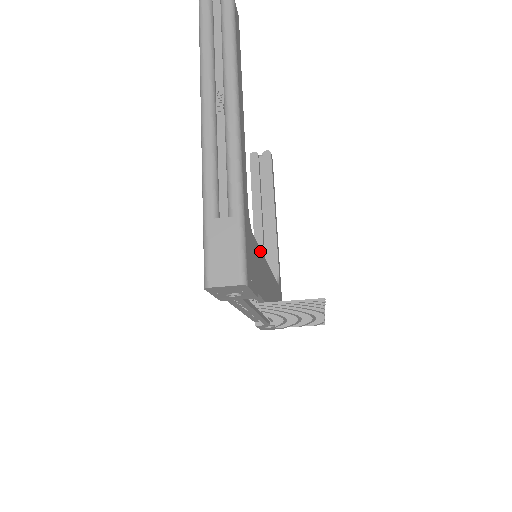
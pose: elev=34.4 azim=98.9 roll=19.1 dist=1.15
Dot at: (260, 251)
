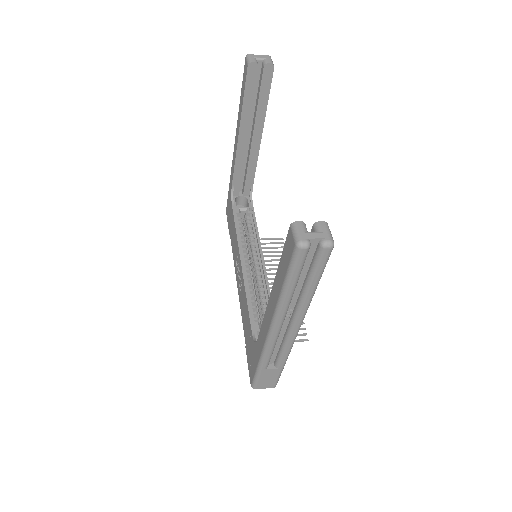
Dot at: occluded
